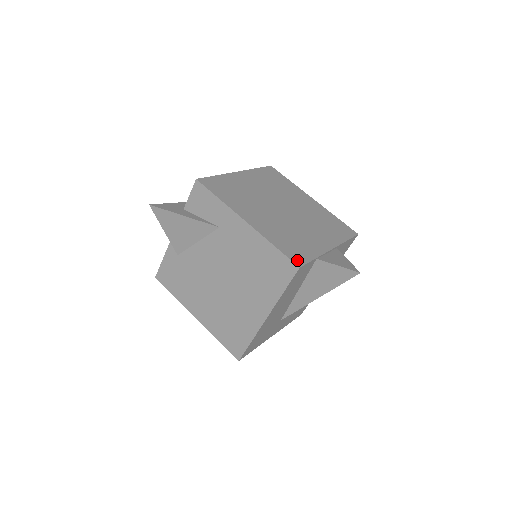
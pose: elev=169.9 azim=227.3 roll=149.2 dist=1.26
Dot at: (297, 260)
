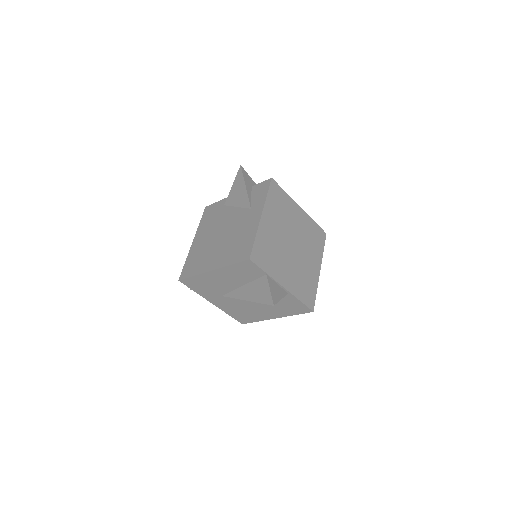
Dot at: (254, 257)
